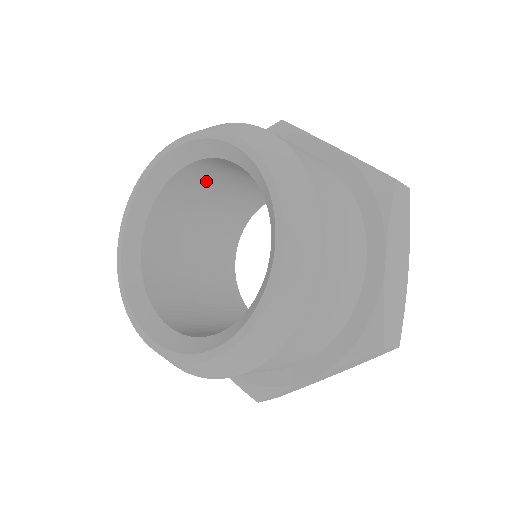
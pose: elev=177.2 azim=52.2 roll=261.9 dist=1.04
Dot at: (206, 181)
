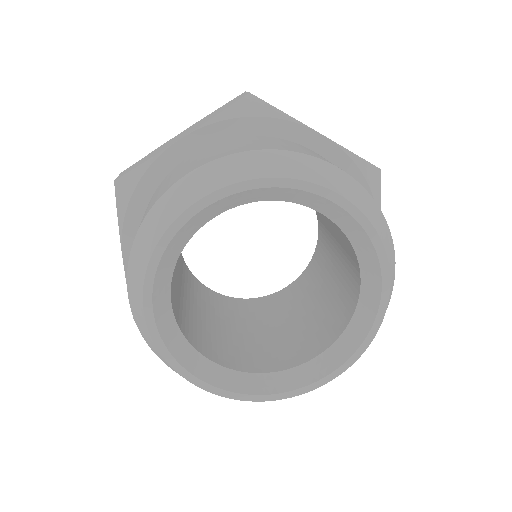
Dot at: occluded
